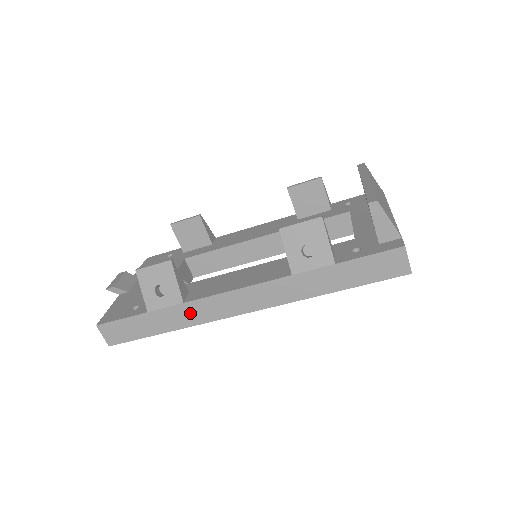
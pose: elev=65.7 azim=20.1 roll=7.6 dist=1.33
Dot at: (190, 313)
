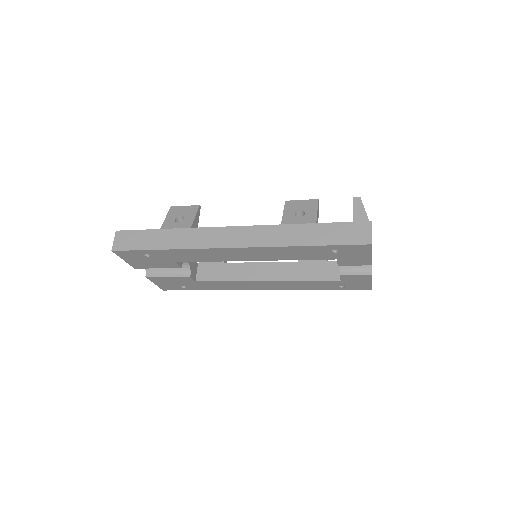
Dot at: (191, 237)
